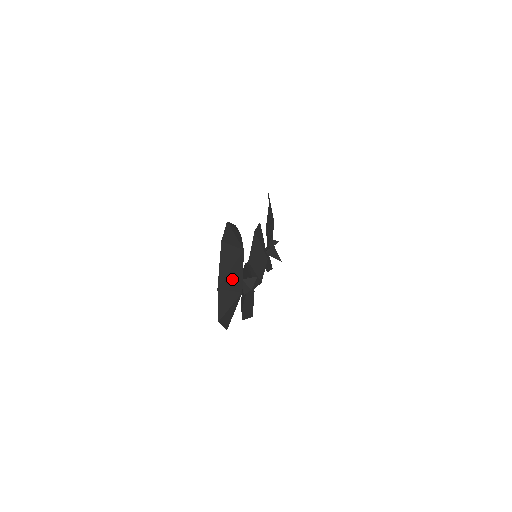
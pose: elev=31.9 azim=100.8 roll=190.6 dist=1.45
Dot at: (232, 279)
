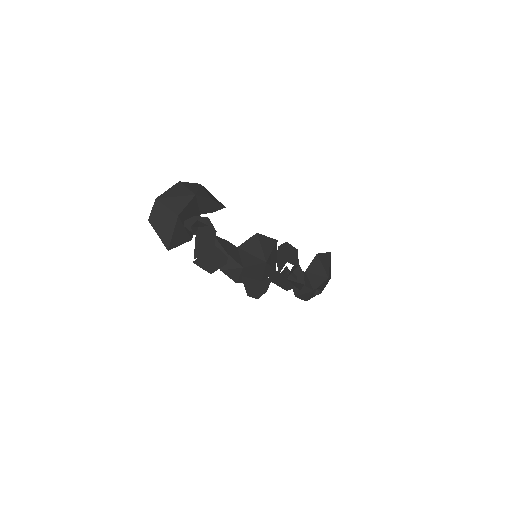
Dot at: (173, 203)
